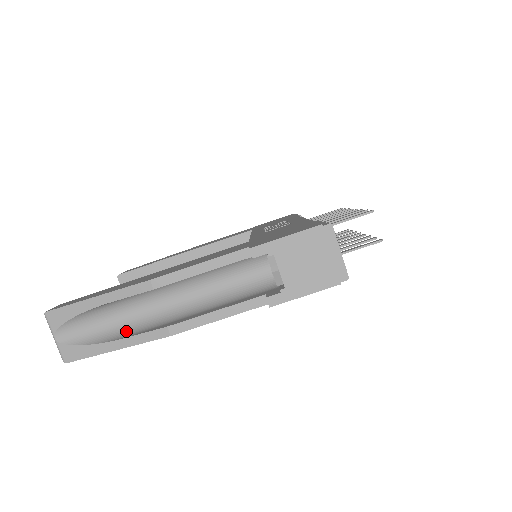
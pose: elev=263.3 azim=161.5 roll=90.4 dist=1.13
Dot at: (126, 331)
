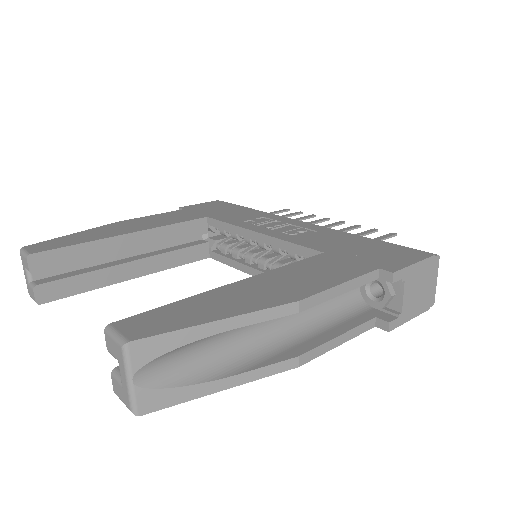
Dot at: (233, 362)
